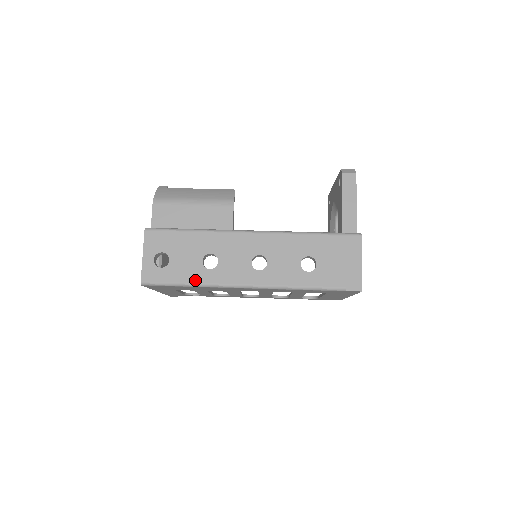
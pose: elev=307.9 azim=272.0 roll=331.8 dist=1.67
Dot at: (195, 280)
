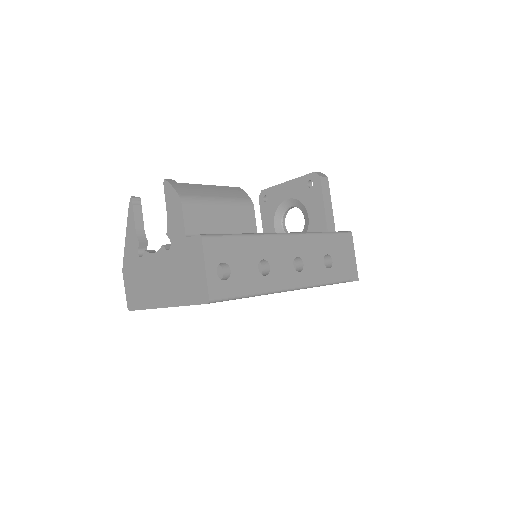
Dot at: (256, 289)
